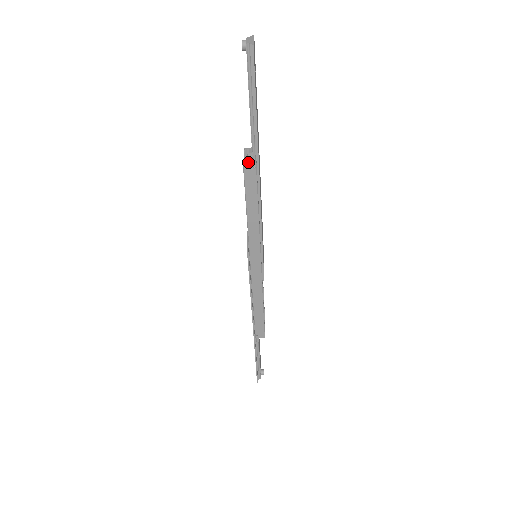
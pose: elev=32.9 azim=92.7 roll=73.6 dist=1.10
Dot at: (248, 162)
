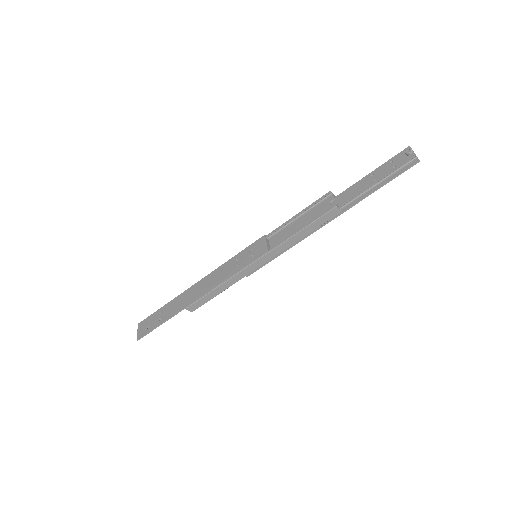
Dot at: (339, 208)
